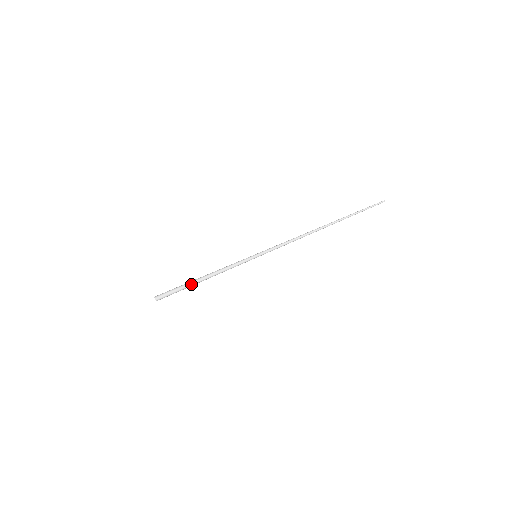
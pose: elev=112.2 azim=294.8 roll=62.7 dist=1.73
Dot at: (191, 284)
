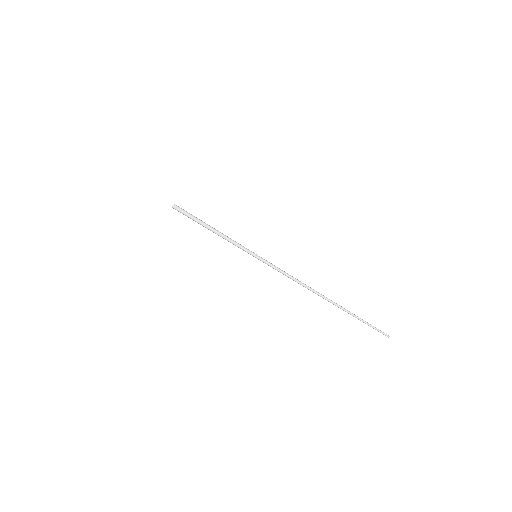
Dot at: (201, 222)
